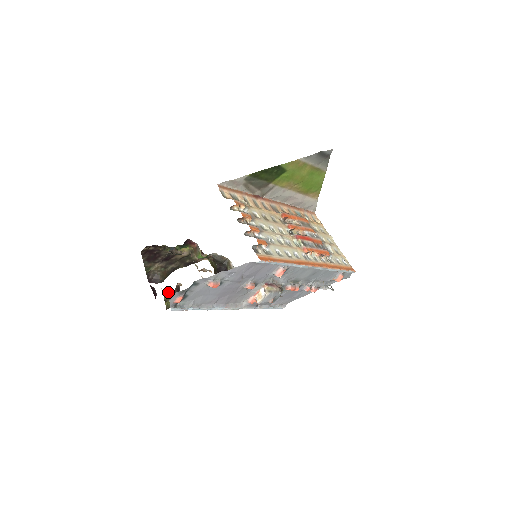
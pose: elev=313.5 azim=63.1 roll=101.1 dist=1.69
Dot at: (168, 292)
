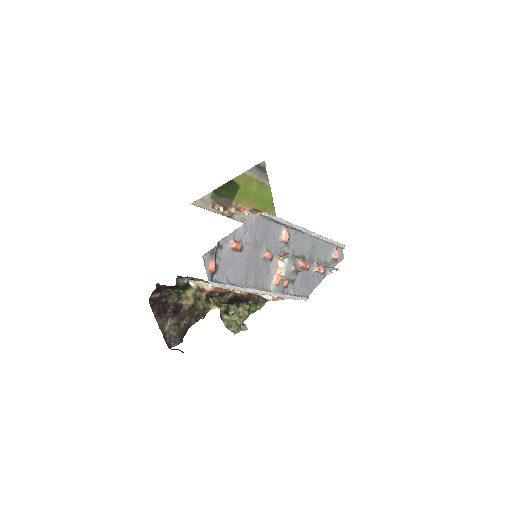
Dot at: (197, 285)
